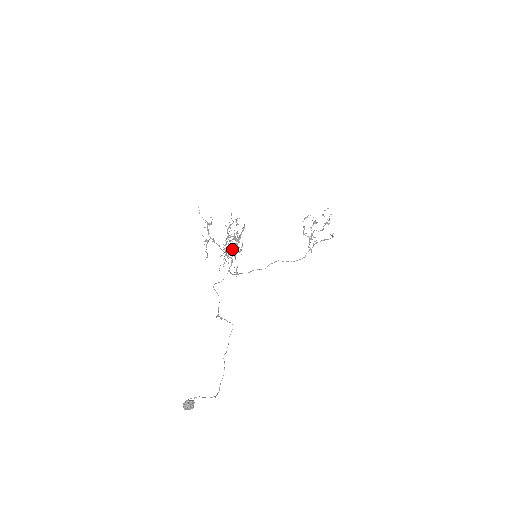
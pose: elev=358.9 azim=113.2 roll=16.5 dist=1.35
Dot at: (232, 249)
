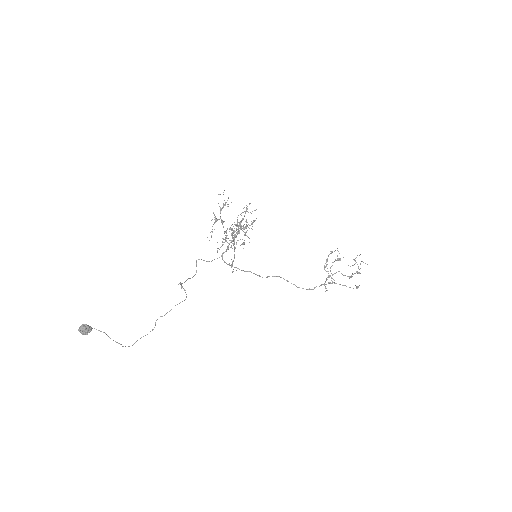
Dot at: (232, 234)
